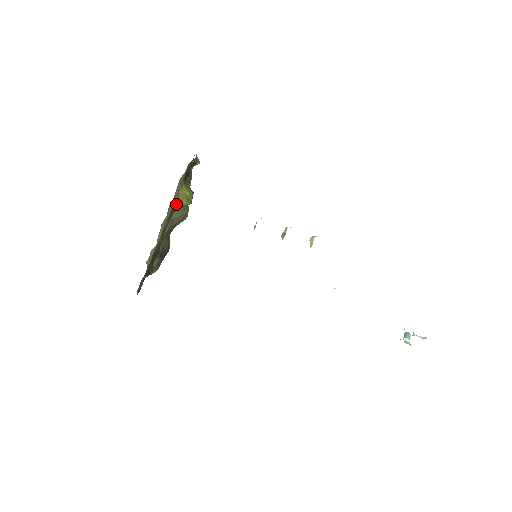
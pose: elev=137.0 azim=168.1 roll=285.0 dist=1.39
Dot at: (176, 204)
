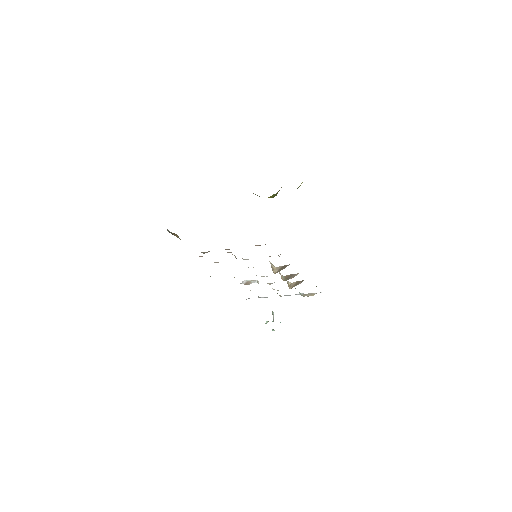
Dot at: occluded
